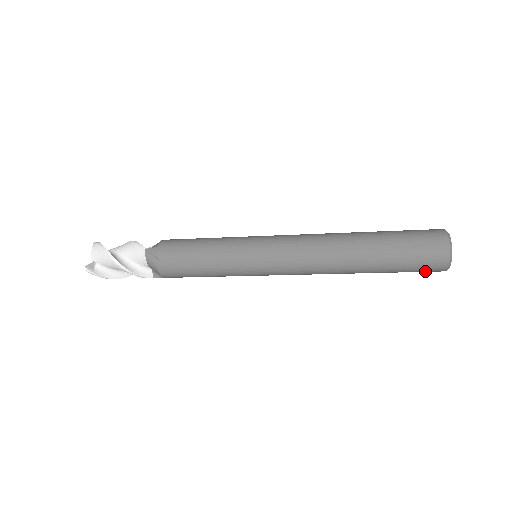
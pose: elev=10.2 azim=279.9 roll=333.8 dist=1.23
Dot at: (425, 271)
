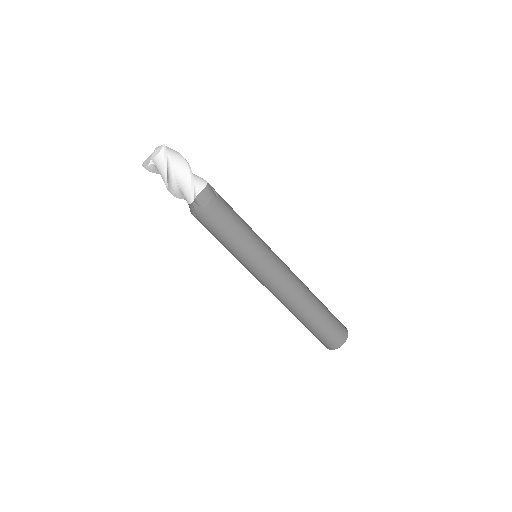
Dot at: (333, 338)
